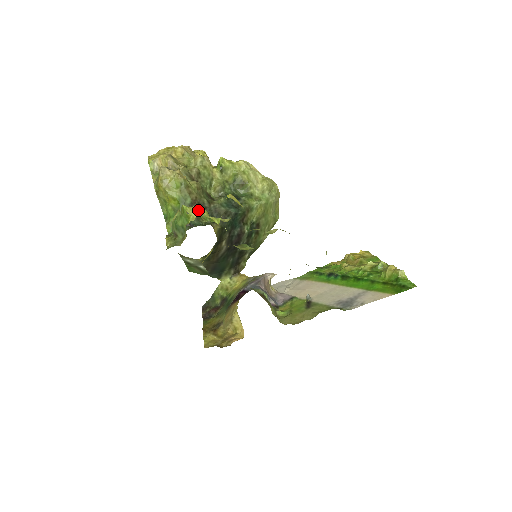
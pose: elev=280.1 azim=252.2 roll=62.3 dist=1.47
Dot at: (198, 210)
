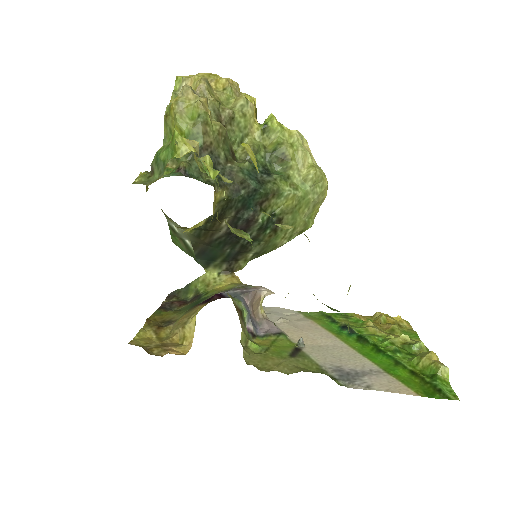
Dot at: (193, 147)
